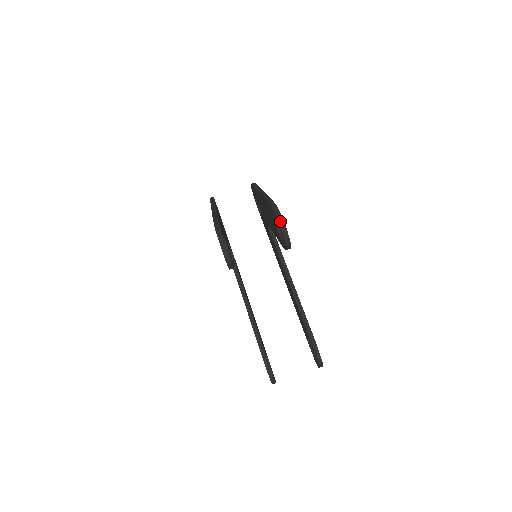
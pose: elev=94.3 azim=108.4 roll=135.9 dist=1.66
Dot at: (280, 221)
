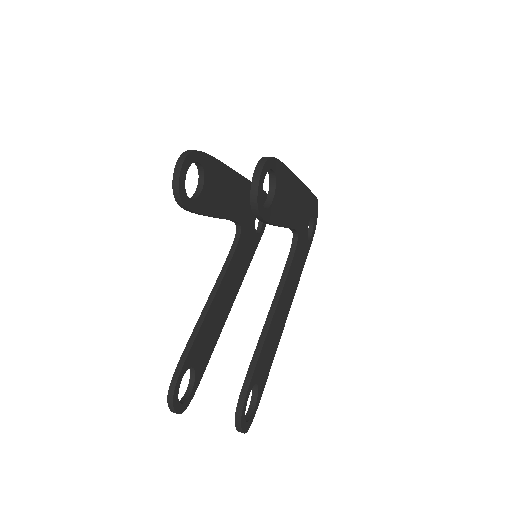
Dot at: (259, 165)
